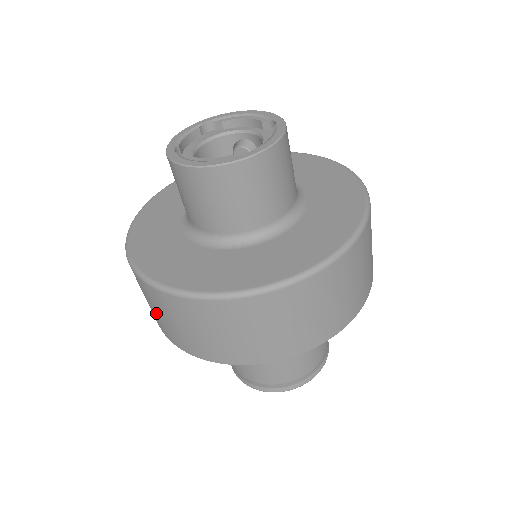
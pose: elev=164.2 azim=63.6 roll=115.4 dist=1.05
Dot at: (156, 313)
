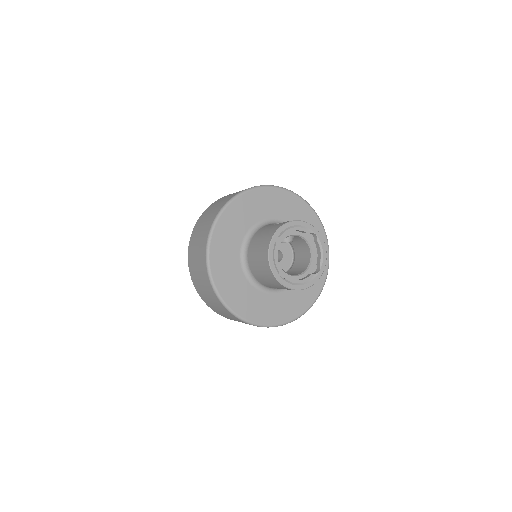
Dot at: occluded
